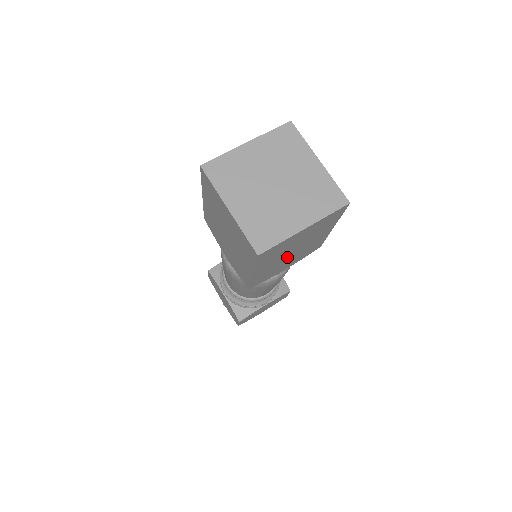
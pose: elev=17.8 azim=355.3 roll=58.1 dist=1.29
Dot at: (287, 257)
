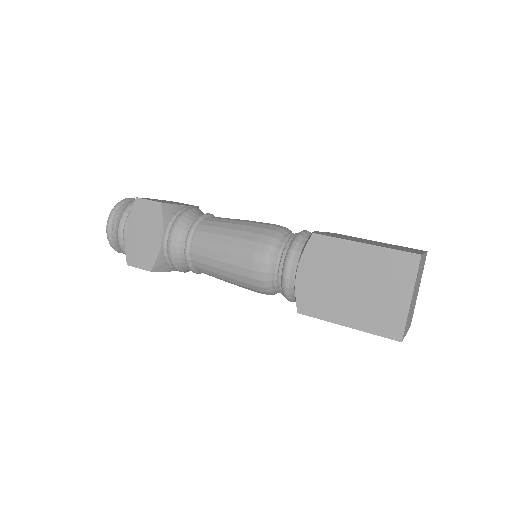
Dot at: occluded
